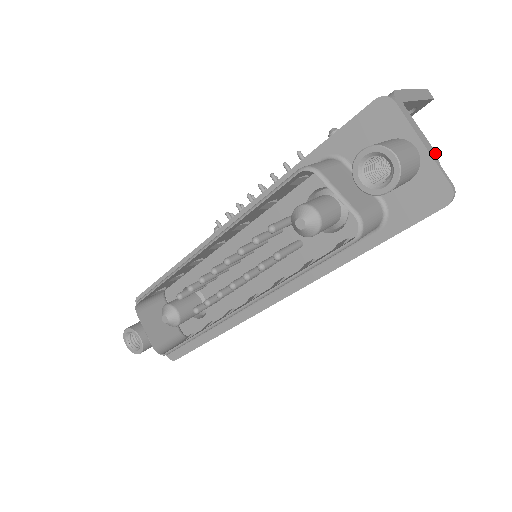
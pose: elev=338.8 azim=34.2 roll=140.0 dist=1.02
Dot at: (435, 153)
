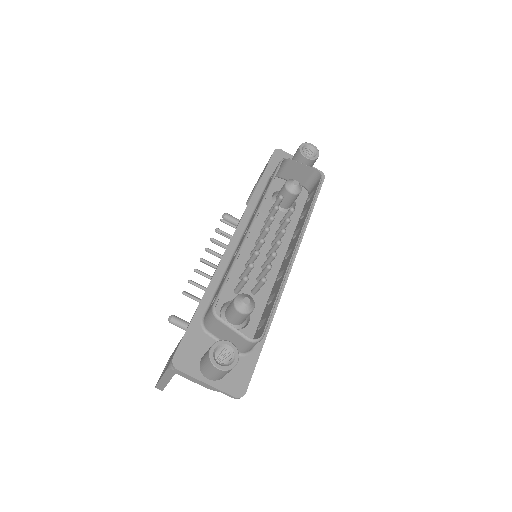
Dot at: occluded
